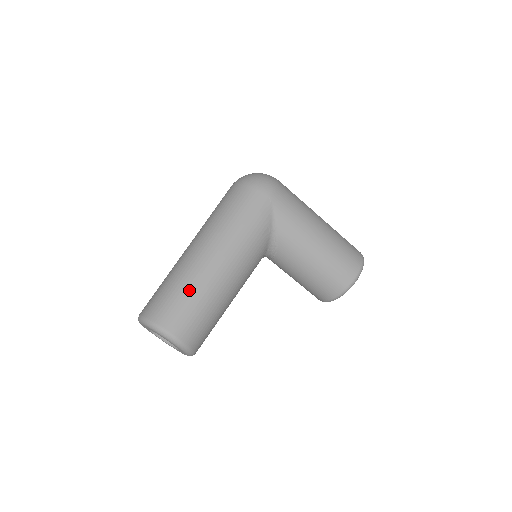
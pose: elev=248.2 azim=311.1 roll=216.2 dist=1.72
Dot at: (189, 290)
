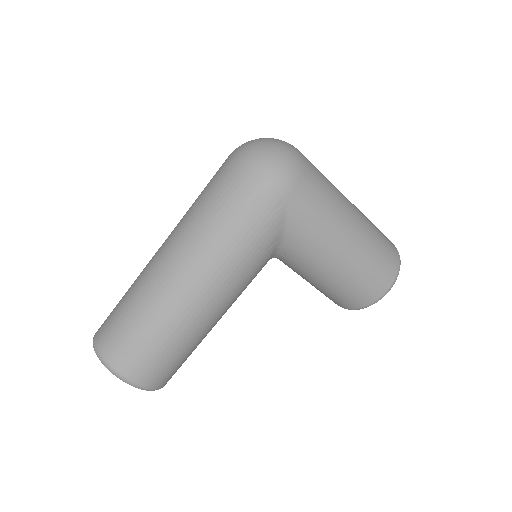
Dot at: (157, 327)
